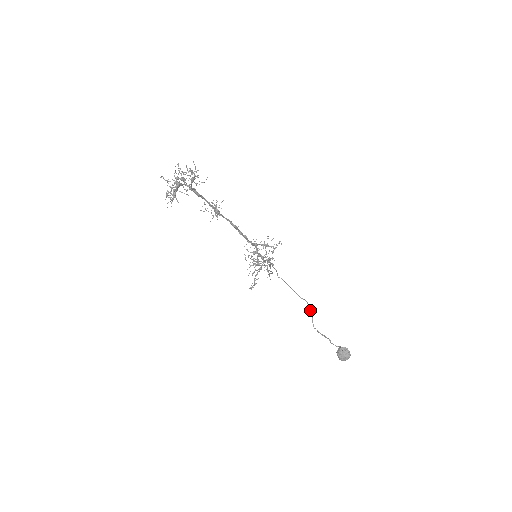
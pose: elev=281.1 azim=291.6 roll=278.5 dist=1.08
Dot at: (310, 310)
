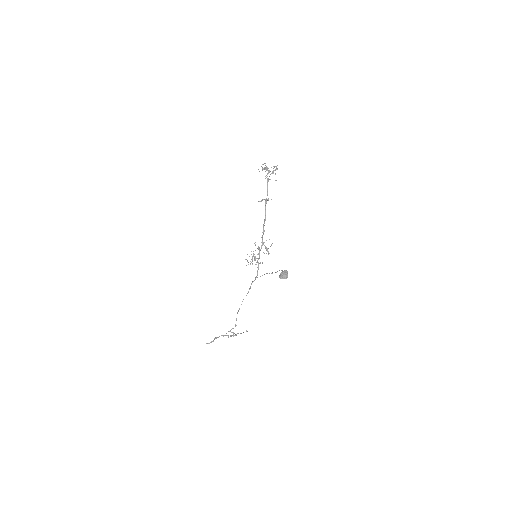
Dot at: (272, 273)
